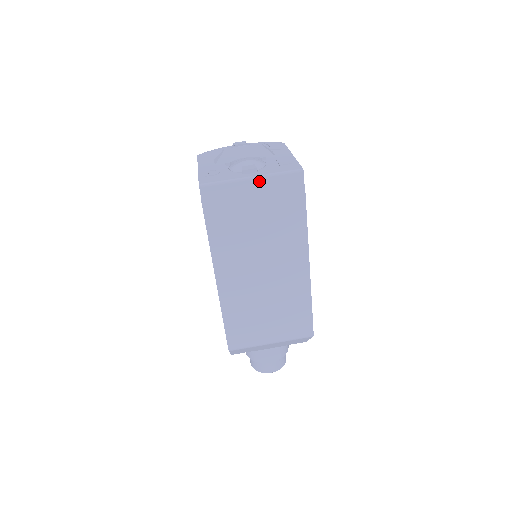
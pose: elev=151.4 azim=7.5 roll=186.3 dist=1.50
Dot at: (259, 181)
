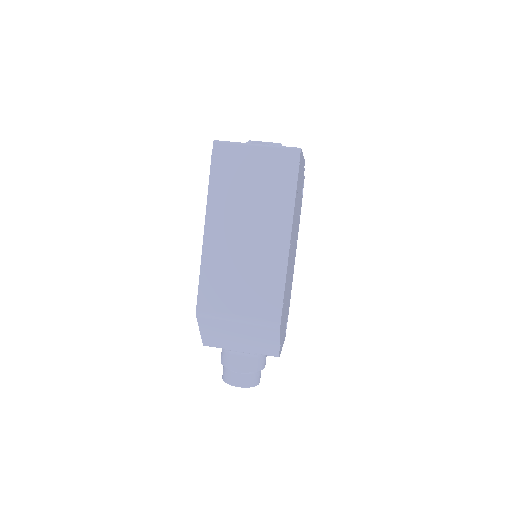
Dot at: (262, 149)
